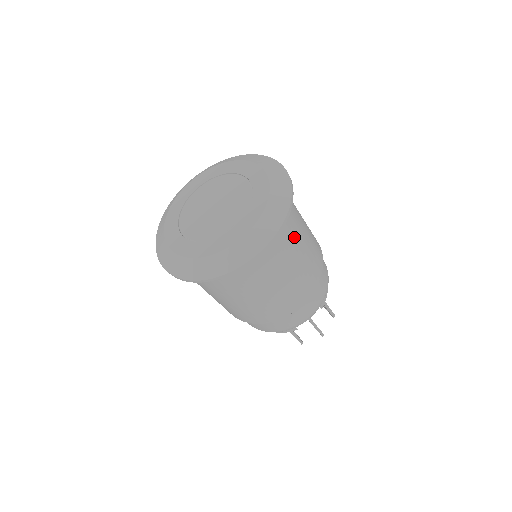
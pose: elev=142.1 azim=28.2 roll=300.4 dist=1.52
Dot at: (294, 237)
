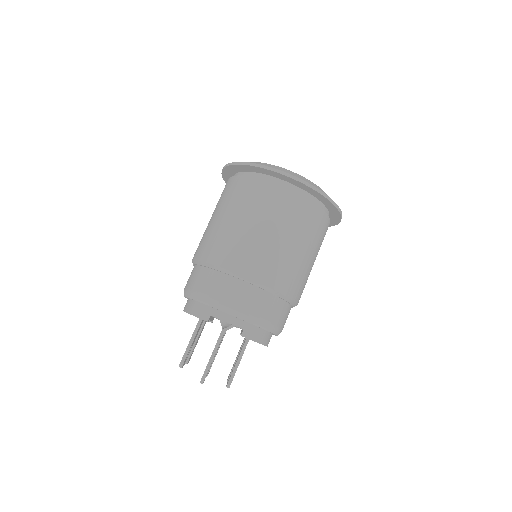
Dot at: (306, 228)
